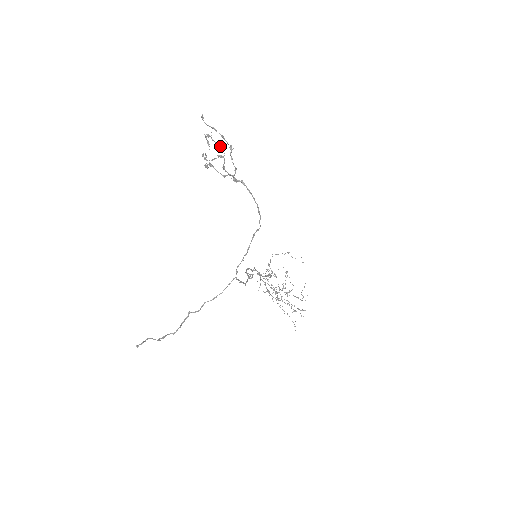
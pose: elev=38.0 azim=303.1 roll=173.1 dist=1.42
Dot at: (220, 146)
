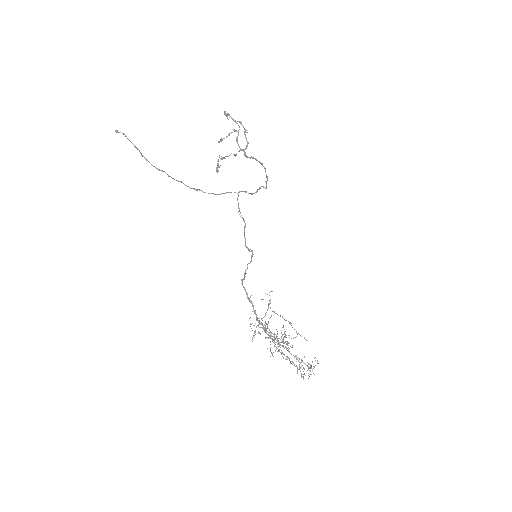
Dot at: (237, 123)
